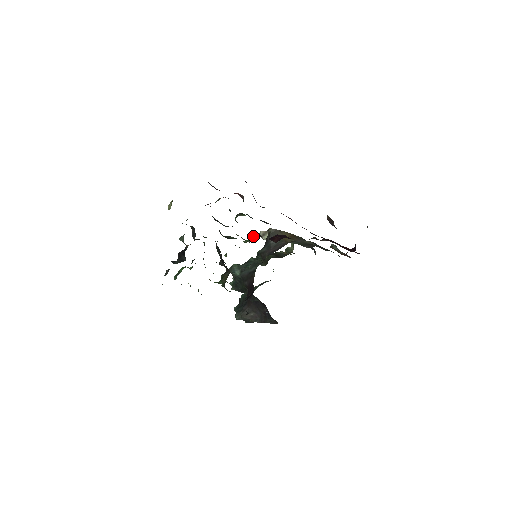
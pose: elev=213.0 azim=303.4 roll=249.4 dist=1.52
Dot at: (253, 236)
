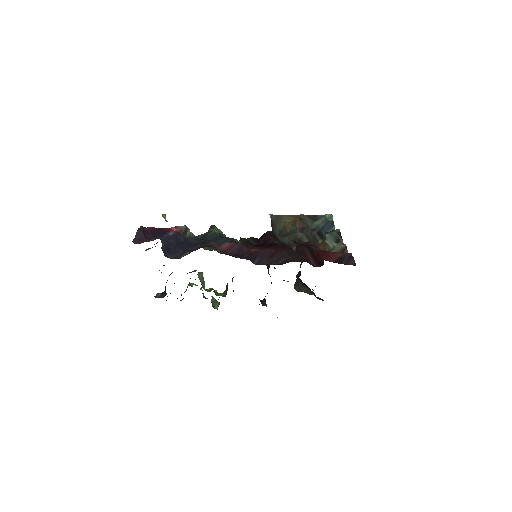
Dot at: occluded
